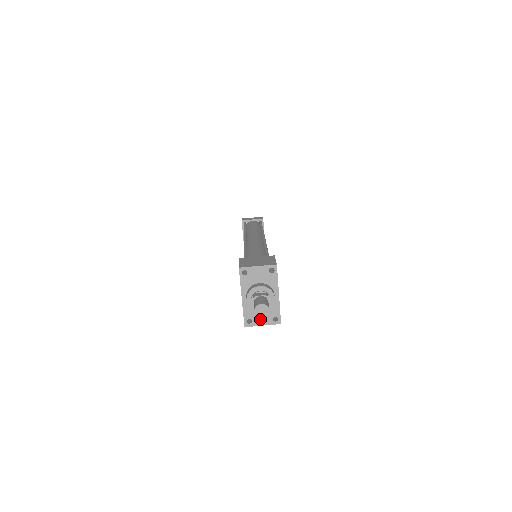
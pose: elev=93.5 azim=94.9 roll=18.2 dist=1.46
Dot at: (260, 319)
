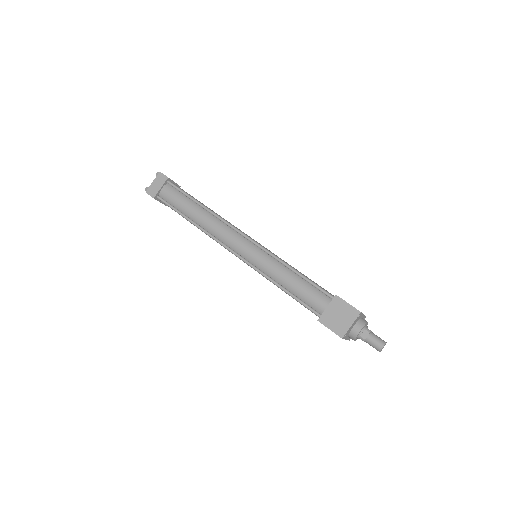
Dot at: occluded
